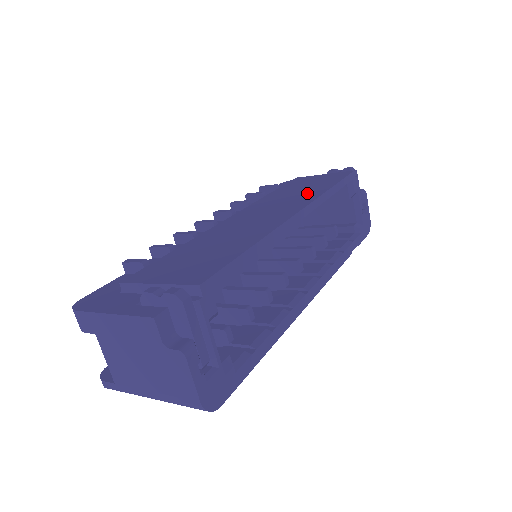
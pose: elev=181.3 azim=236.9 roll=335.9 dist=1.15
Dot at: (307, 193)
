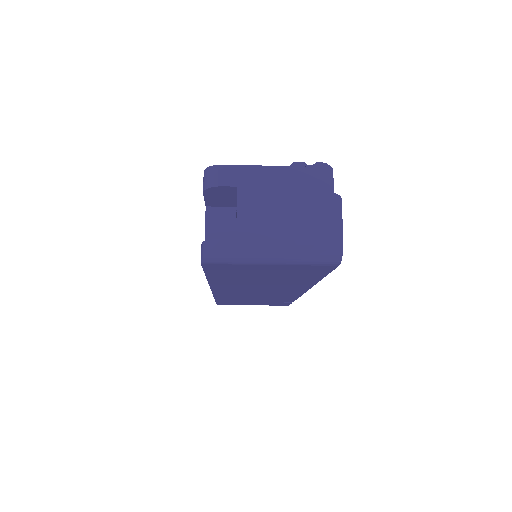
Dot at: occluded
